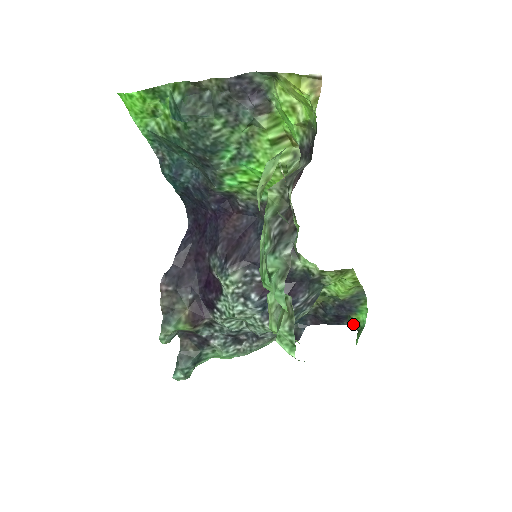
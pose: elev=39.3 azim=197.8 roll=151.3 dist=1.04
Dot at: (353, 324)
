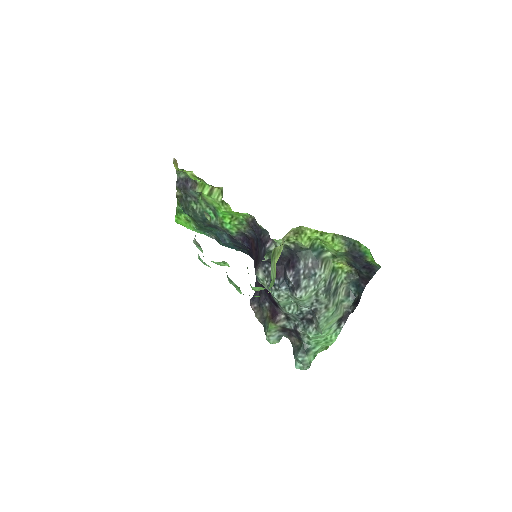
Dot at: (378, 266)
